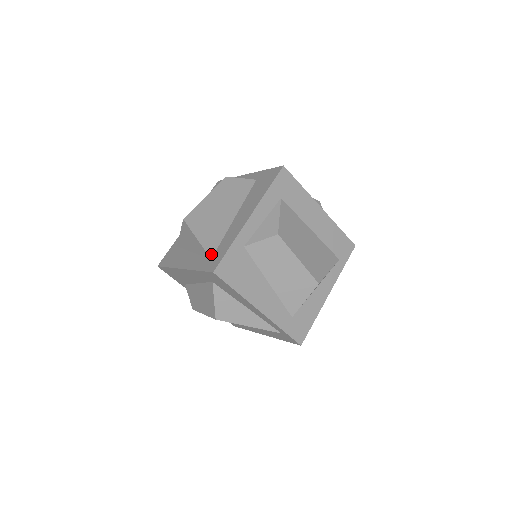
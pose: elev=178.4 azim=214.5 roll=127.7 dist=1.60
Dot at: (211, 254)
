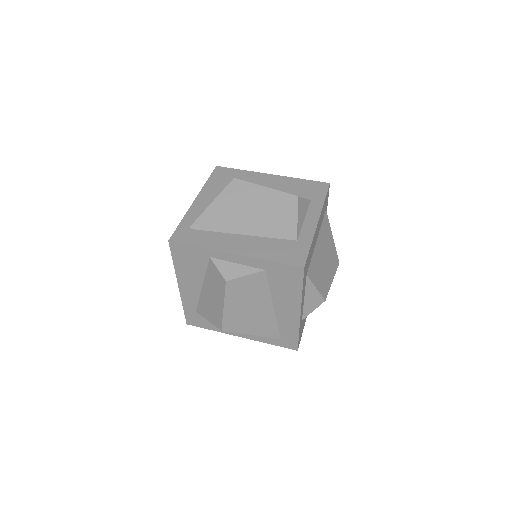
Dot at: (278, 337)
